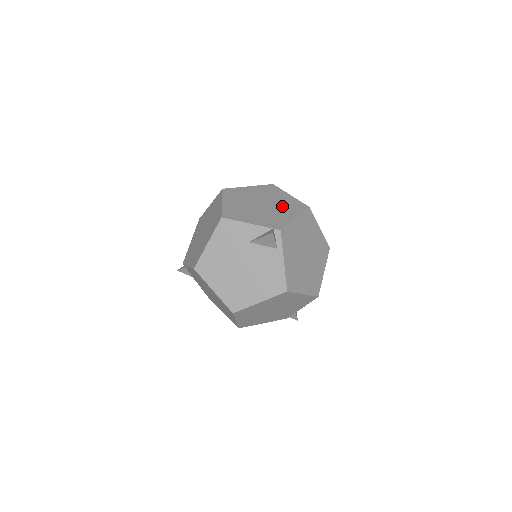
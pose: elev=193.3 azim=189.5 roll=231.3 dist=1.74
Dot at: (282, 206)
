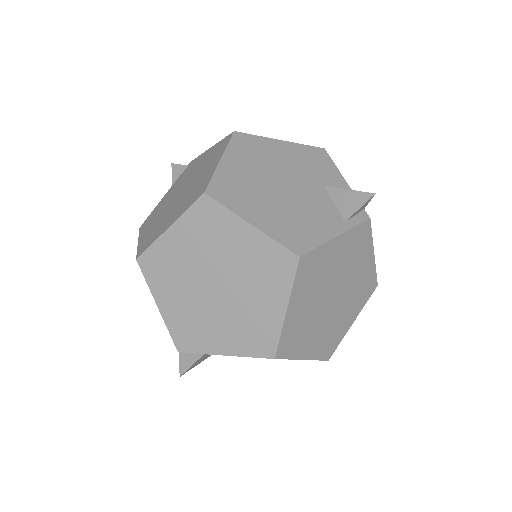
Dot at: occluded
